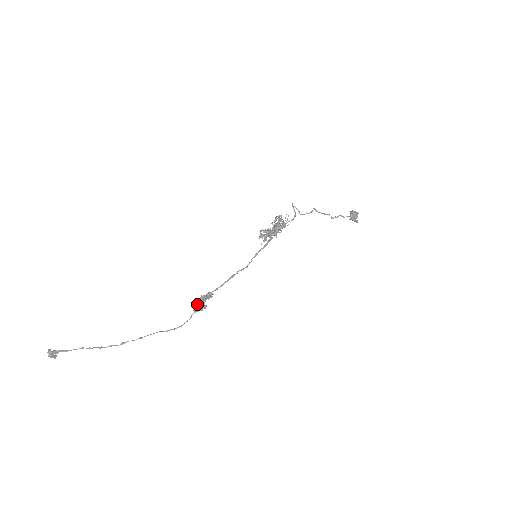
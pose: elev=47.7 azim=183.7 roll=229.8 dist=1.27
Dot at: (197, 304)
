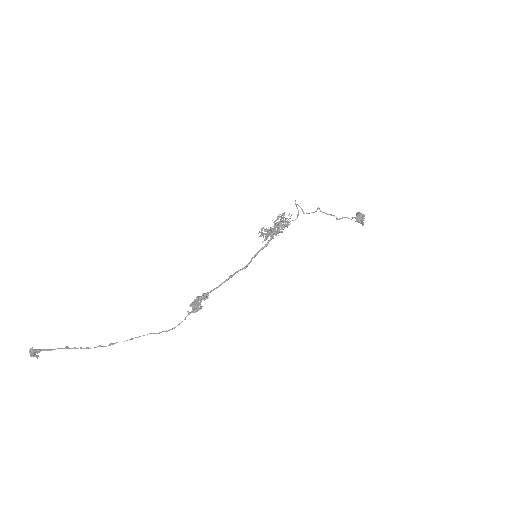
Dot at: (192, 305)
